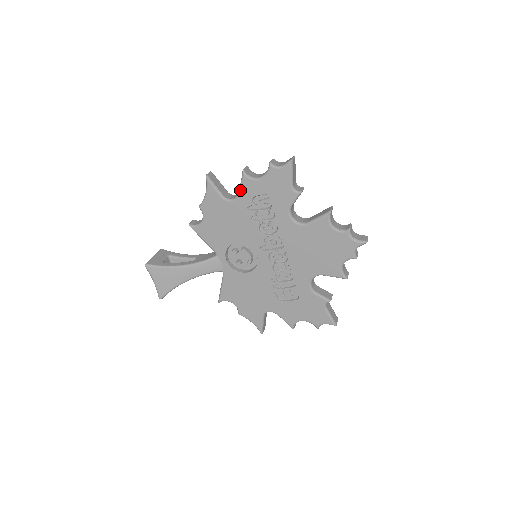
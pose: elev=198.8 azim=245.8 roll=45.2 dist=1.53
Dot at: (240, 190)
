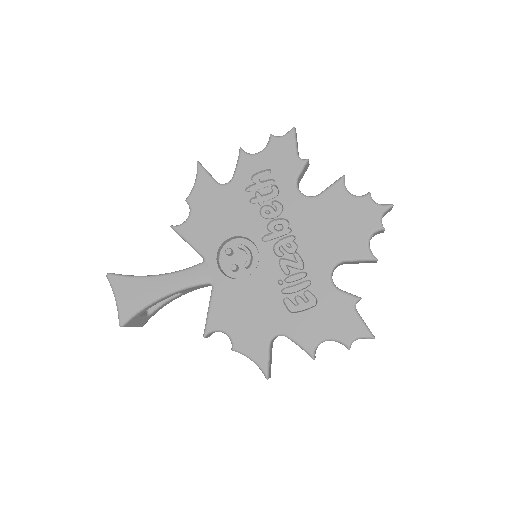
Dot at: (237, 169)
